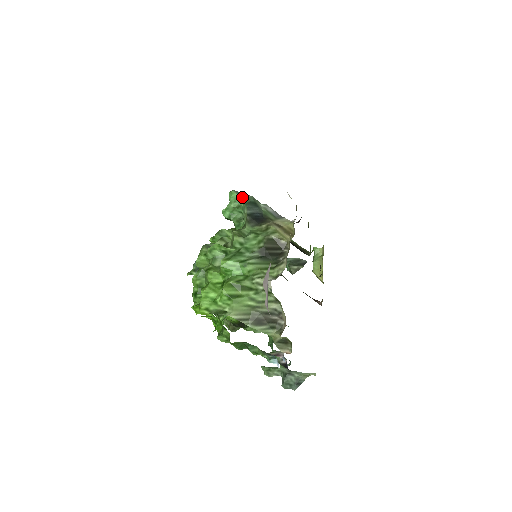
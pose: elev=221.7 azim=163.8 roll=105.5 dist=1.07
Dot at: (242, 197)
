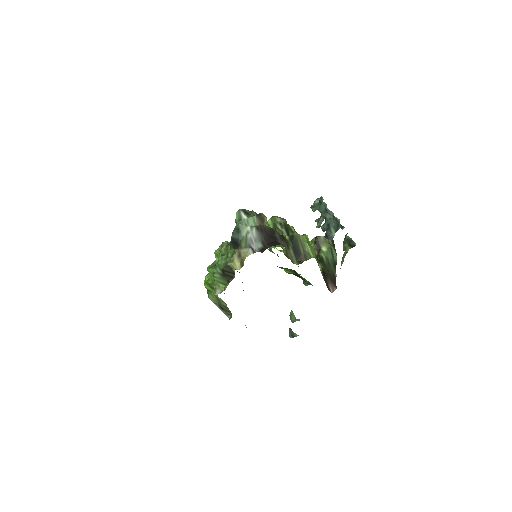
Dot at: (237, 220)
